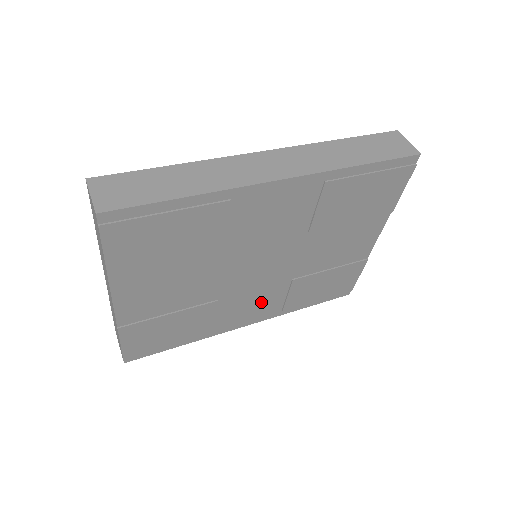
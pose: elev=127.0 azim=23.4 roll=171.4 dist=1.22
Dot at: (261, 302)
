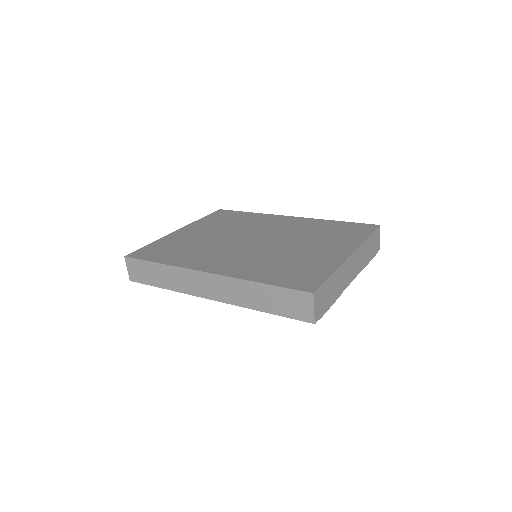
Dot at: occluded
